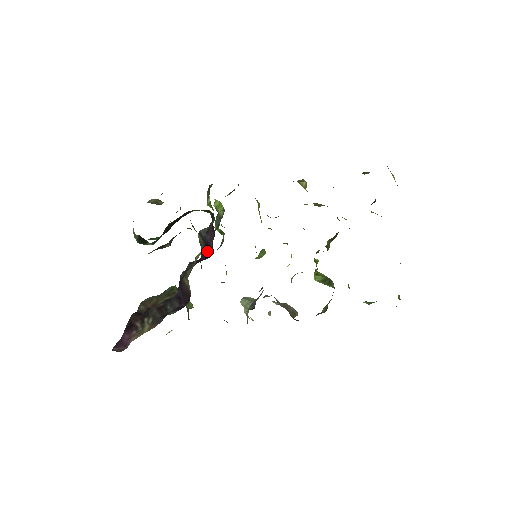
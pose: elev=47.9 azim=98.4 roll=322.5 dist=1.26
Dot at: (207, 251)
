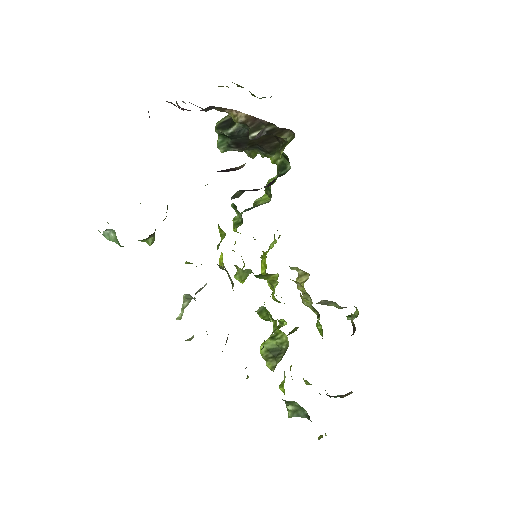
Dot at: (250, 190)
